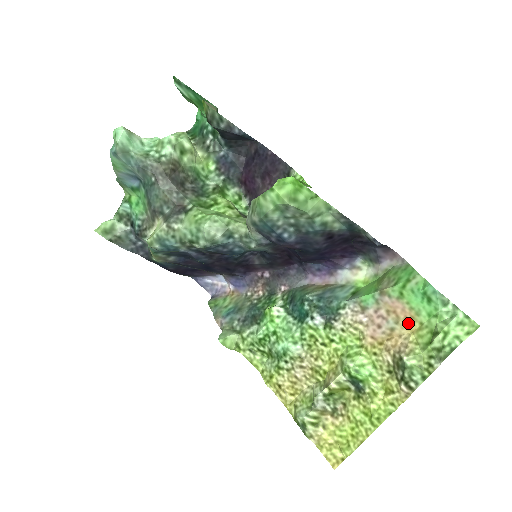
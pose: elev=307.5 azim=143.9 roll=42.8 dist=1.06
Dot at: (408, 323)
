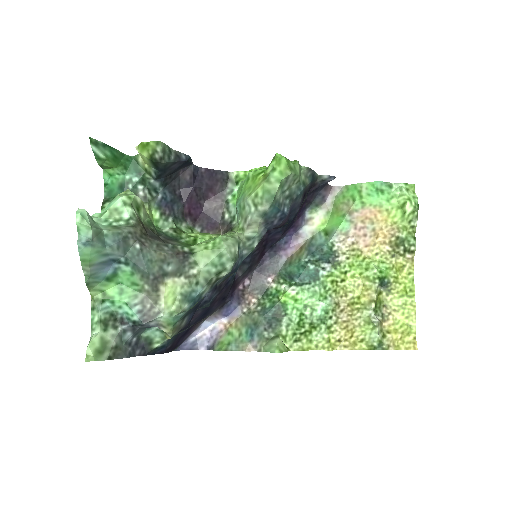
Dot at: (379, 217)
